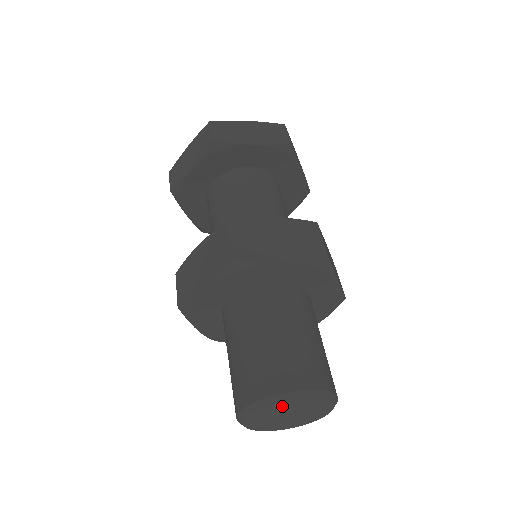
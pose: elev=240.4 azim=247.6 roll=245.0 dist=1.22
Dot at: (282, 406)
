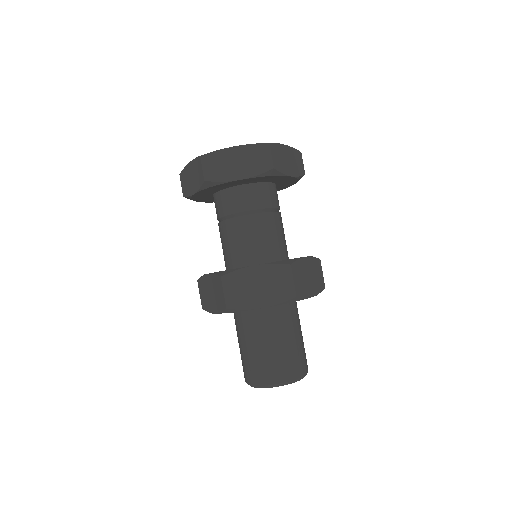
Dot at: occluded
